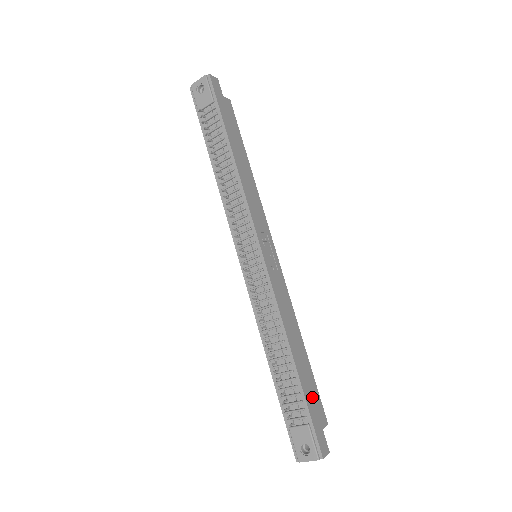
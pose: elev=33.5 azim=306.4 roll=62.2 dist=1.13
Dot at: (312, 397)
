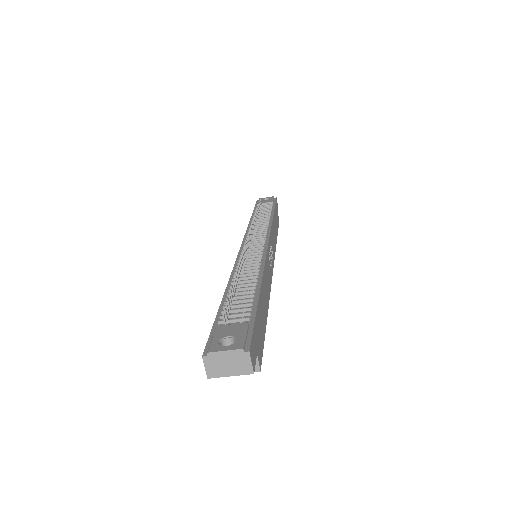
Dot at: (260, 327)
